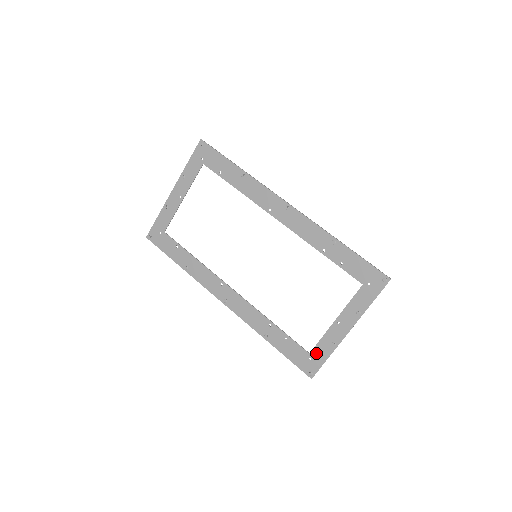
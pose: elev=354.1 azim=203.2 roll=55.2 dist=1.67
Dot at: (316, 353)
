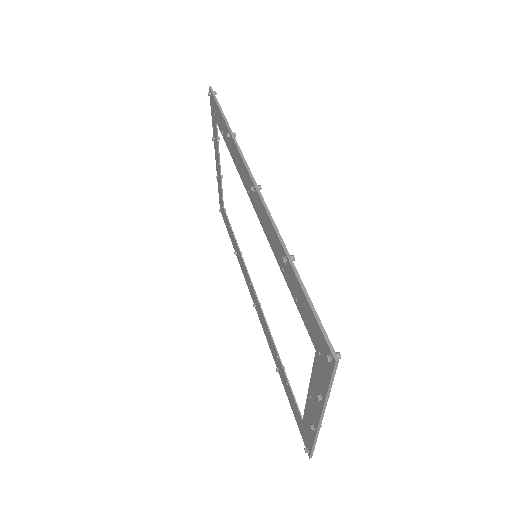
Dot at: (305, 425)
